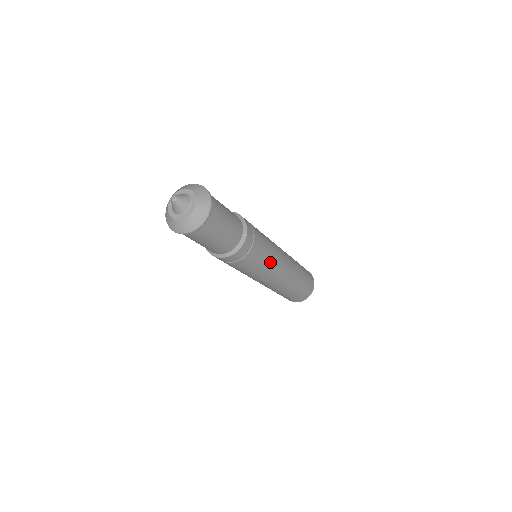
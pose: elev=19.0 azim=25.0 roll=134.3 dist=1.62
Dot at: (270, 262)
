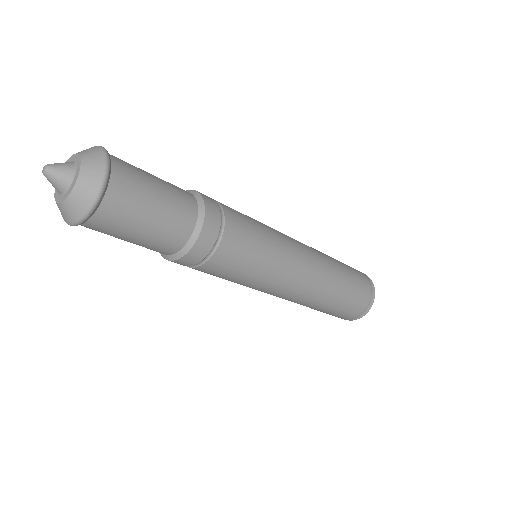
Dot at: (273, 240)
